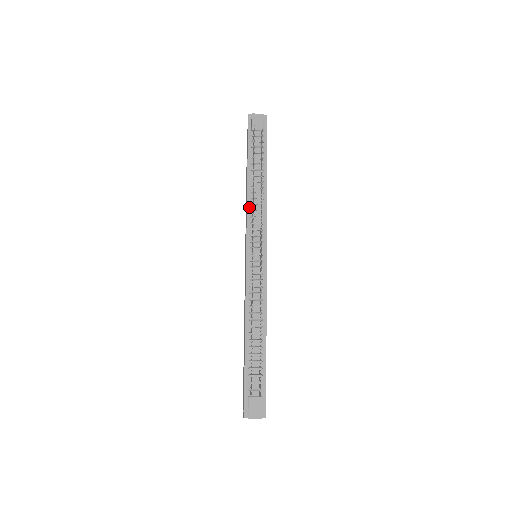
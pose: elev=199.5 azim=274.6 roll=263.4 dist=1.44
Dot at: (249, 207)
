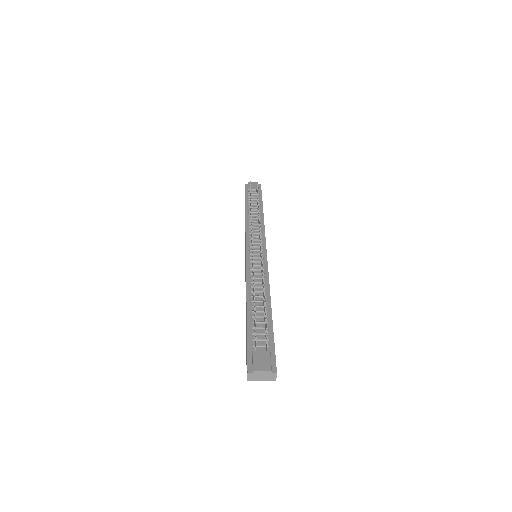
Dot at: (247, 225)
